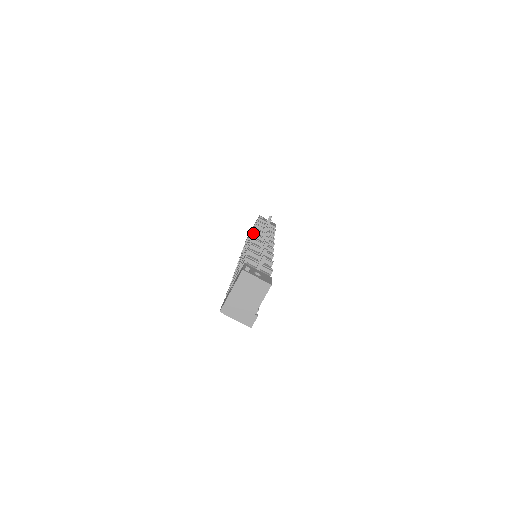
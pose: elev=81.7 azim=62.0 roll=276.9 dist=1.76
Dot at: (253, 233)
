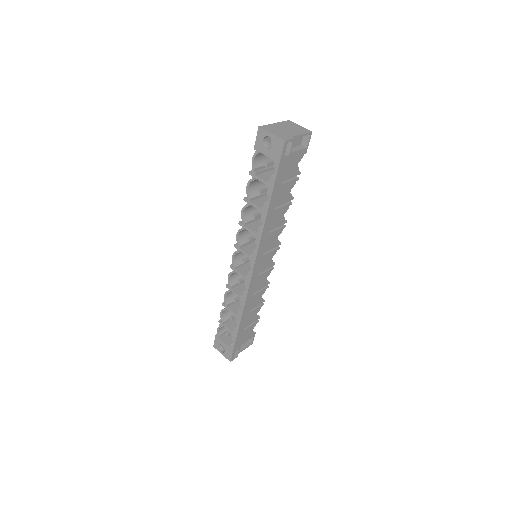
Dot at: occluded
